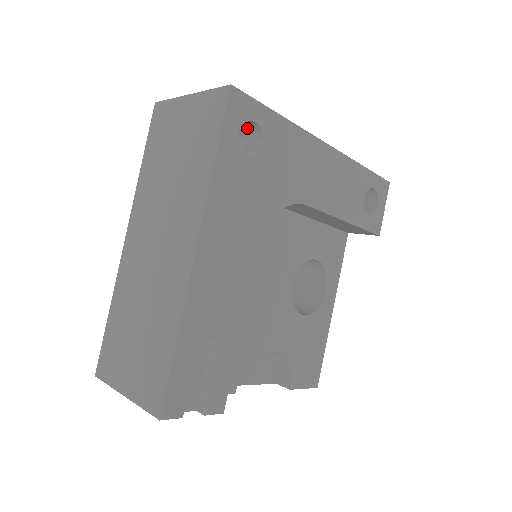
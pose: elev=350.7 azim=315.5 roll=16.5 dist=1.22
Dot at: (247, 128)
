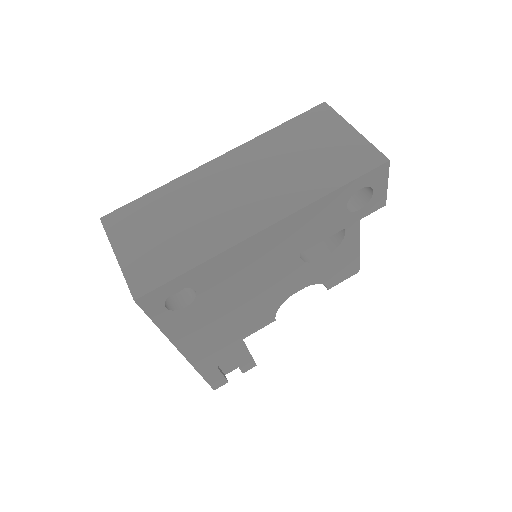
Dot at: occluded
